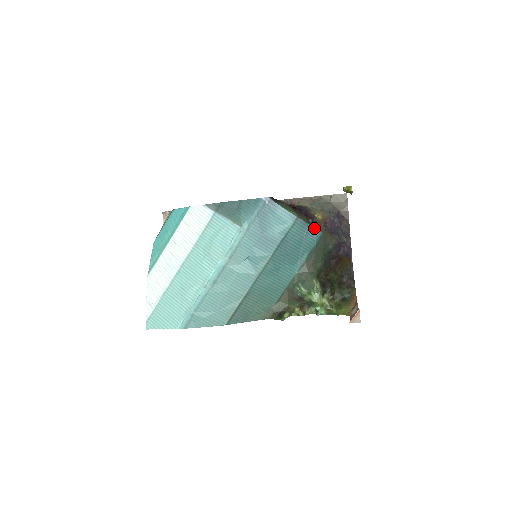
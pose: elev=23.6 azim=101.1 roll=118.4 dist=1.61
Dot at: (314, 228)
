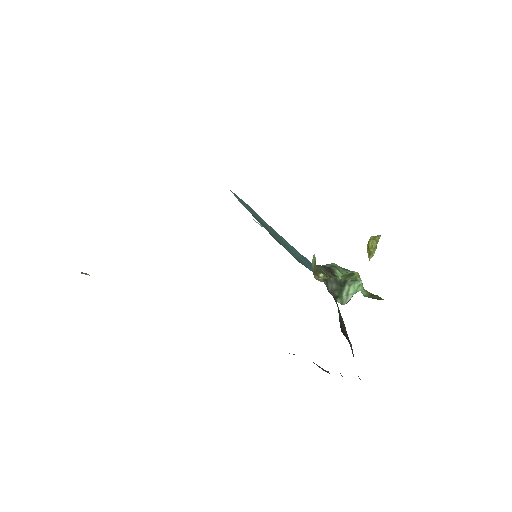
Dot at: occluded
